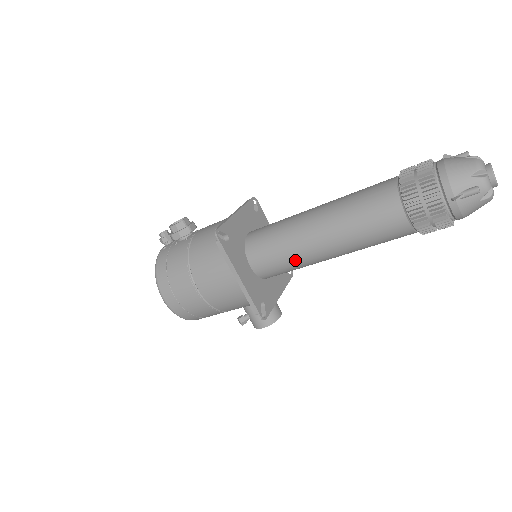
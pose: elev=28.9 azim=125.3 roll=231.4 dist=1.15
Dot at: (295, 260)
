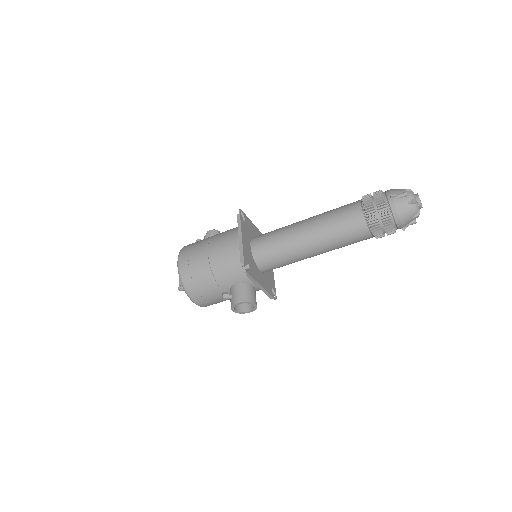
Dot at: (283, 242)
